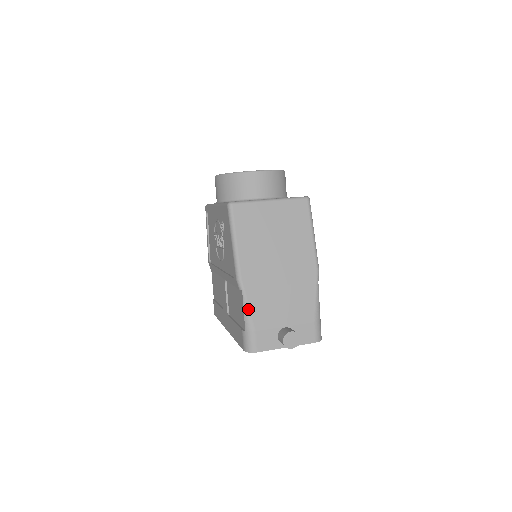
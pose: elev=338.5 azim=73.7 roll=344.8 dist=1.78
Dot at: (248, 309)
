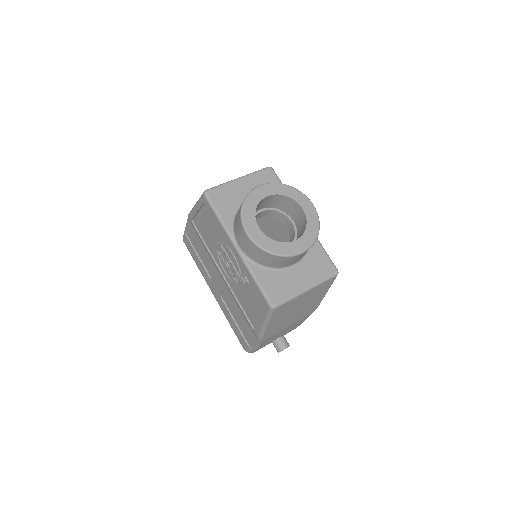
Dot at: (260, 345)
